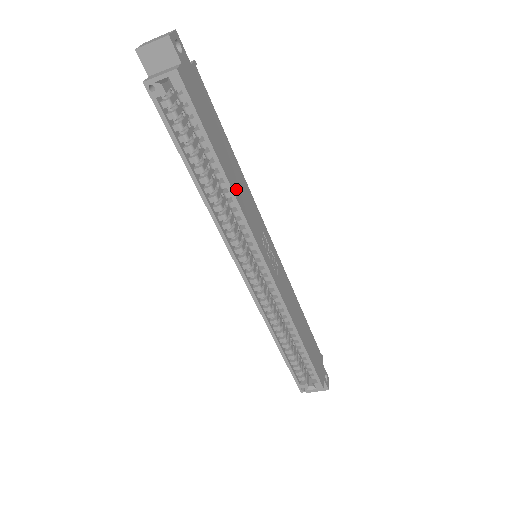
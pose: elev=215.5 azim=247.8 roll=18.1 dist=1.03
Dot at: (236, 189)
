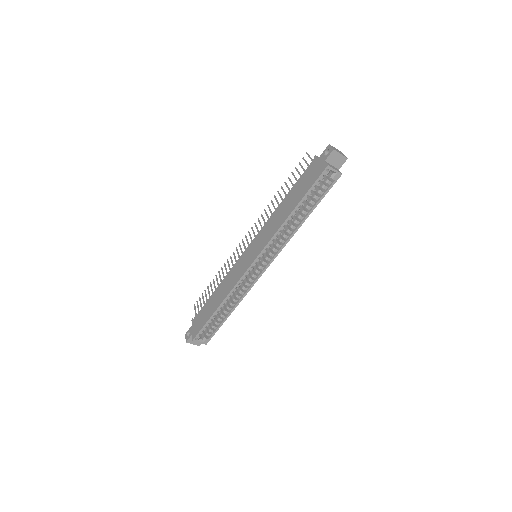
Dot at: (296, 226)
